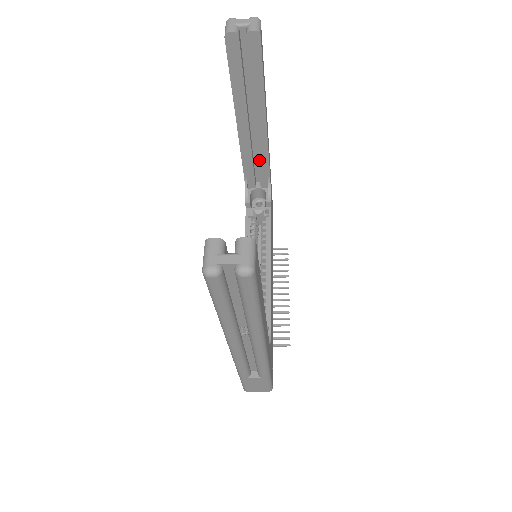
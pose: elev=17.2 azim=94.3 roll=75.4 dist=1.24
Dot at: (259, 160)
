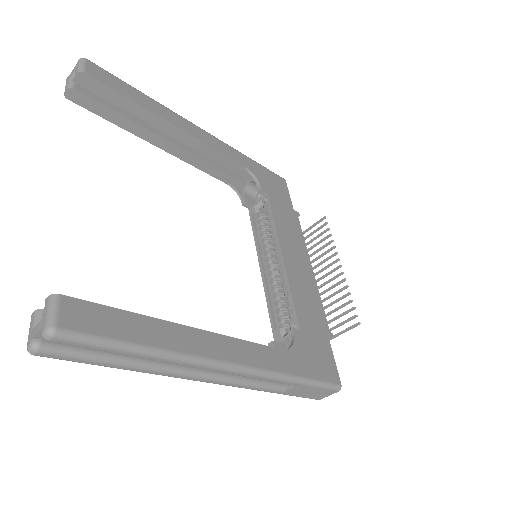
Dot at: (217, 161)
